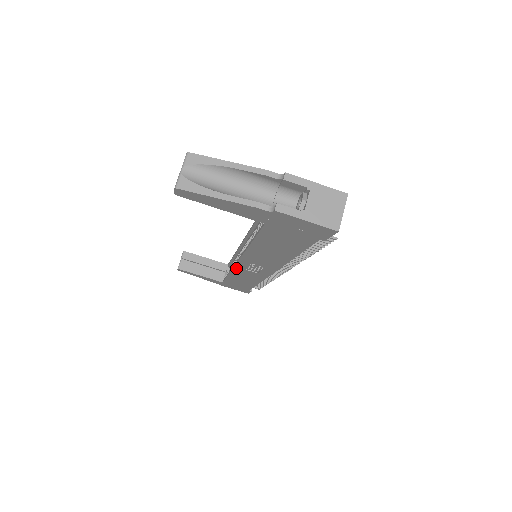
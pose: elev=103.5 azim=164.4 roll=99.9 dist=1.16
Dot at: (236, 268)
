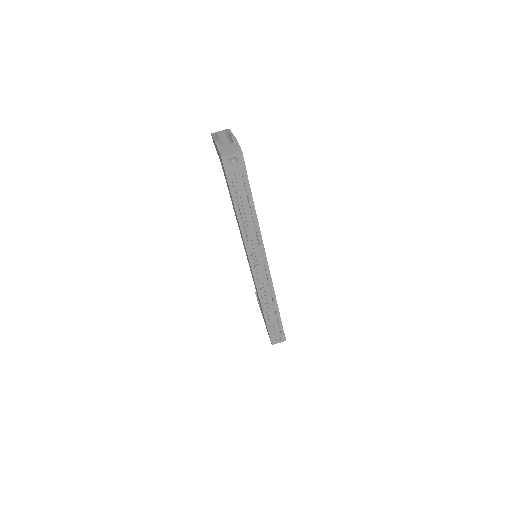
Dot at: occluded
